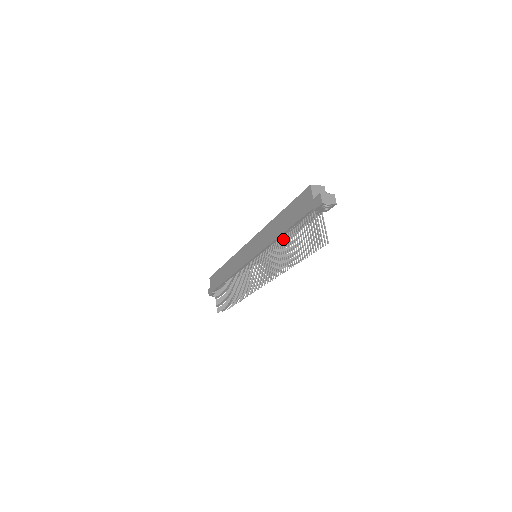
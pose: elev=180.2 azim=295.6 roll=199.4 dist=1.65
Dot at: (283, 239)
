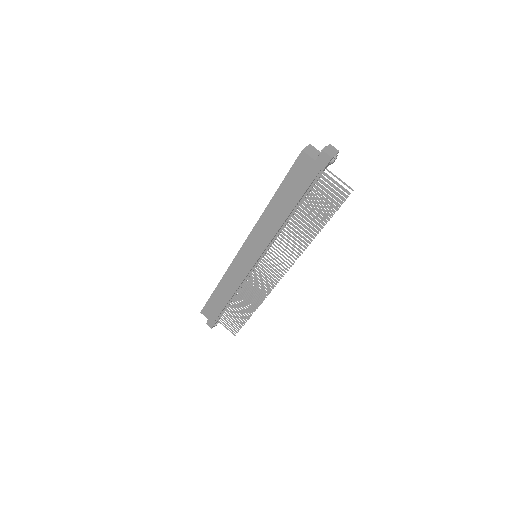
Dot at: (291, 219)
